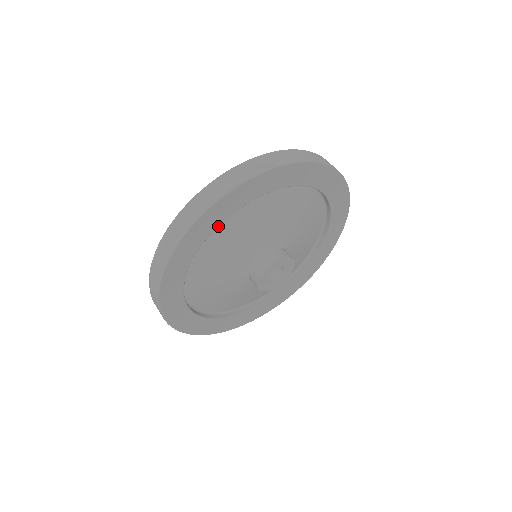
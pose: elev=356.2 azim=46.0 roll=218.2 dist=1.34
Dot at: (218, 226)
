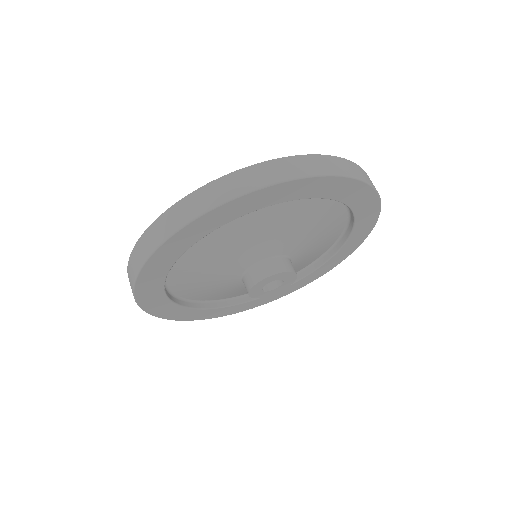
Dot at: occluded
